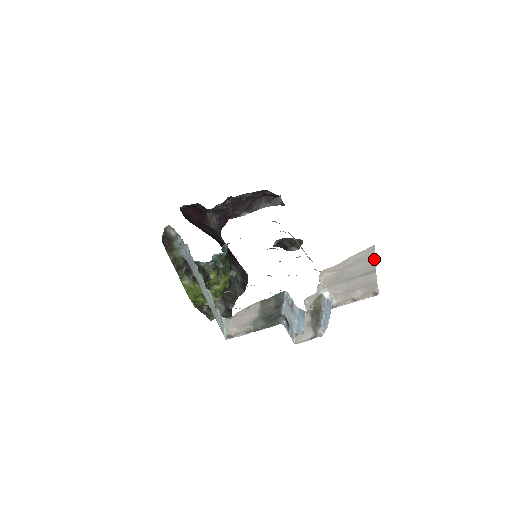
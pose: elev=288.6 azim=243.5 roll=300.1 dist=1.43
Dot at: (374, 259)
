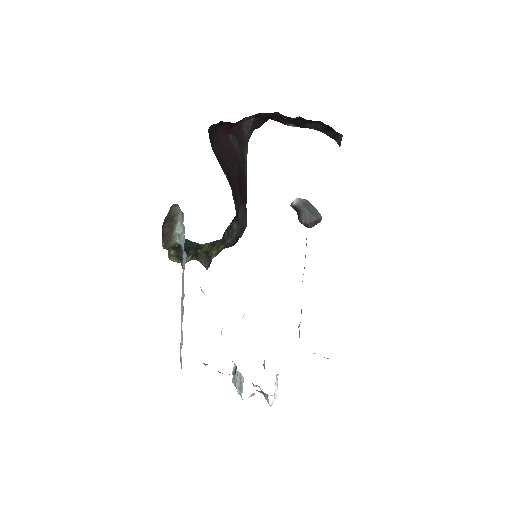
Dot at: occluded
